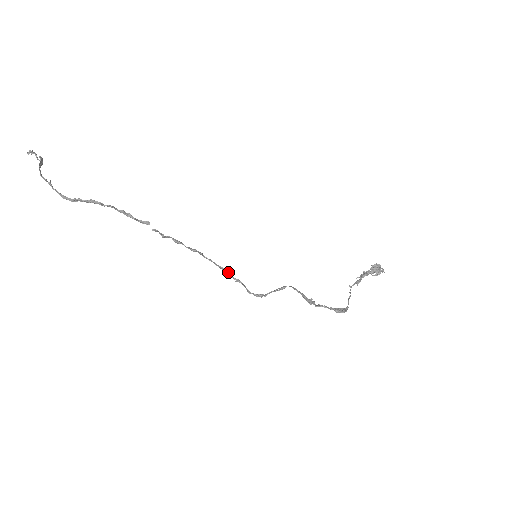
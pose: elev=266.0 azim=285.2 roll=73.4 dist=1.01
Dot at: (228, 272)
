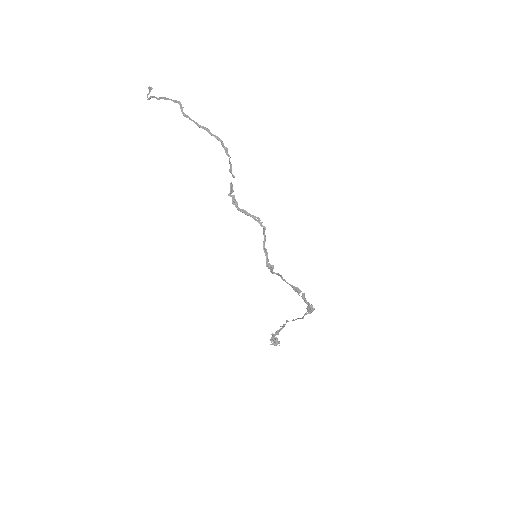
Dot at: occluded
